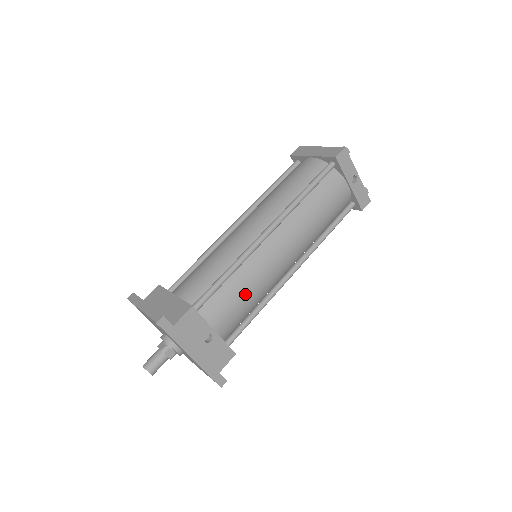
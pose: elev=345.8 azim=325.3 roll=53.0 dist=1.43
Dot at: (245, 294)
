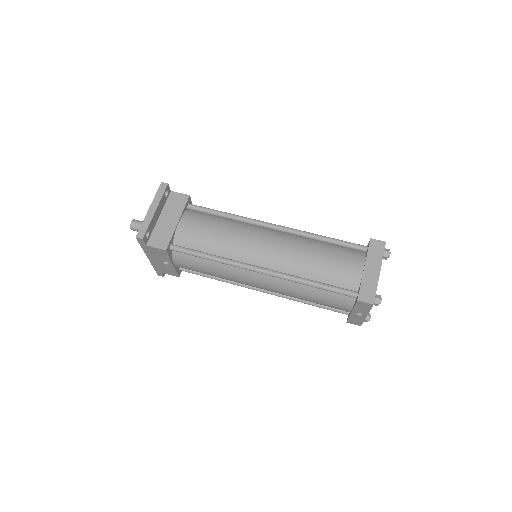
Dot at: (210, 272)
